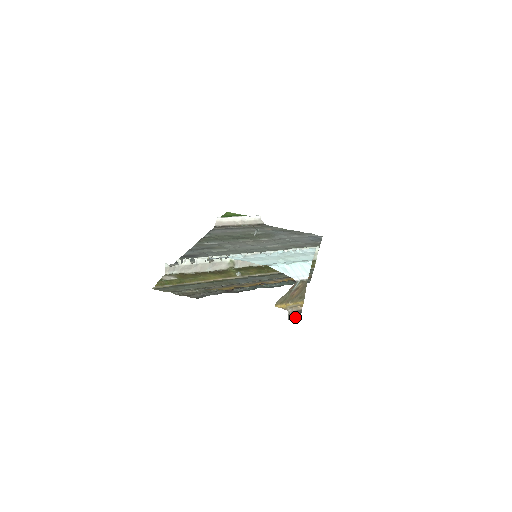
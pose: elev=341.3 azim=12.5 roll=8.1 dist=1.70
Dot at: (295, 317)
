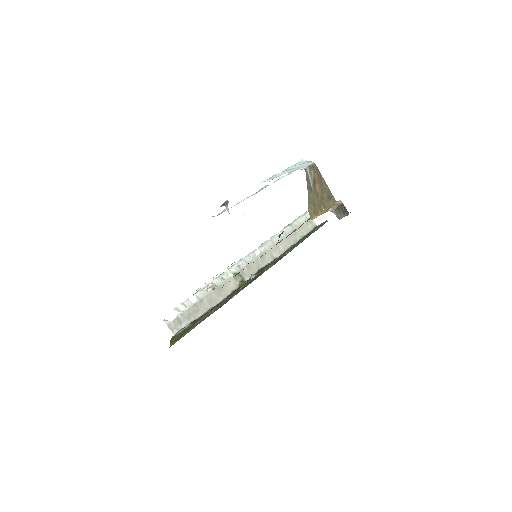
Dot at: (344, 215)
